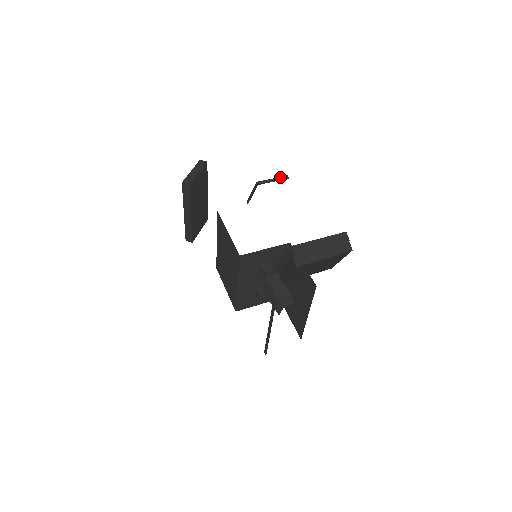
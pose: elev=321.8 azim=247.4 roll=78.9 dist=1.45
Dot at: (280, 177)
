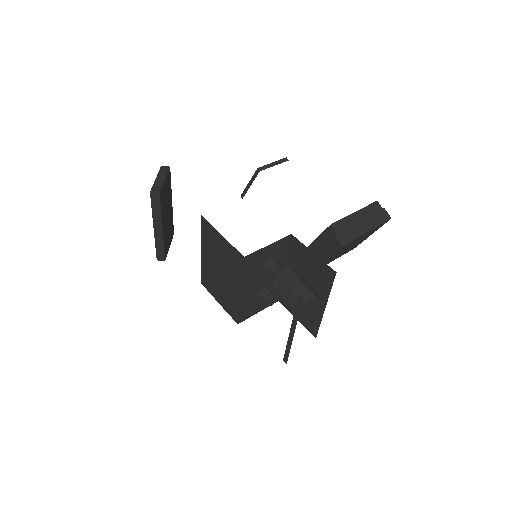
Dot at: (279, 160)
